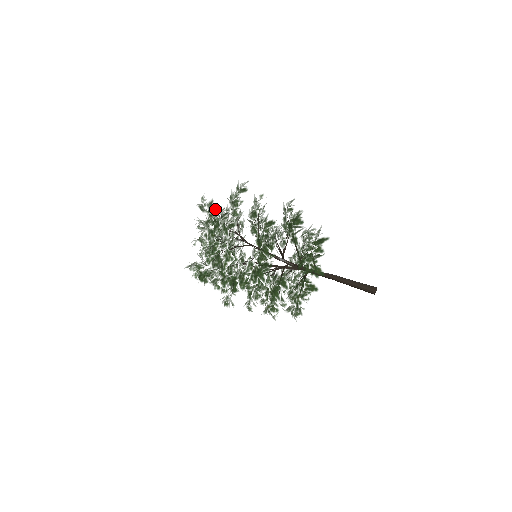
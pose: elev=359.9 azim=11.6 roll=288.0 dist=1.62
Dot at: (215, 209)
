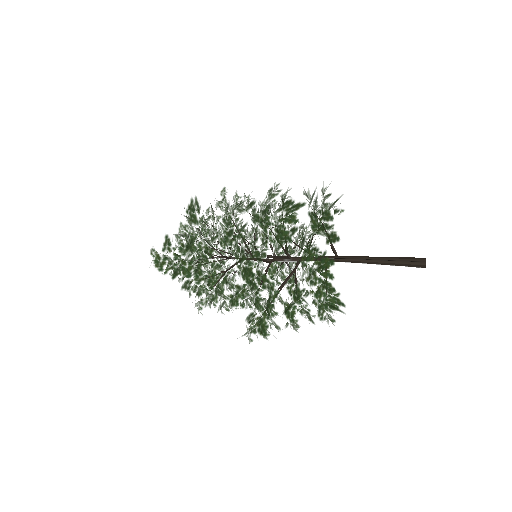
Dot at: (176, 240)
